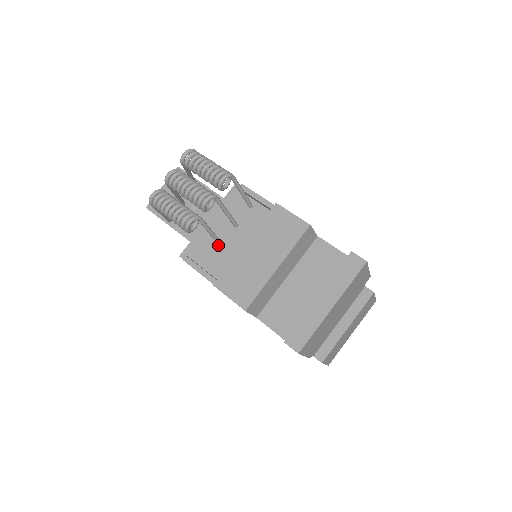
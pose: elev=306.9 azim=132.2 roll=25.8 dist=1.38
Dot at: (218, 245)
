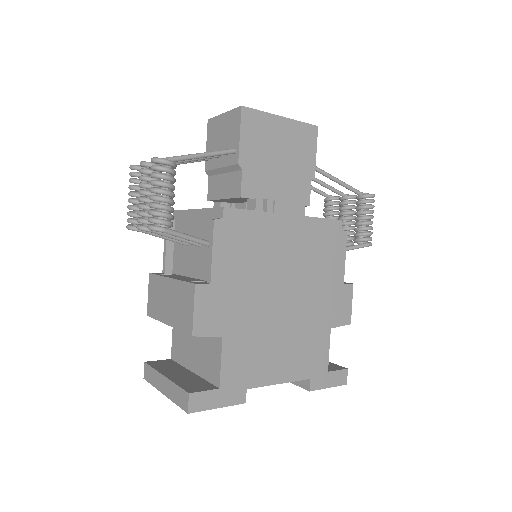
Dot at: occluded
